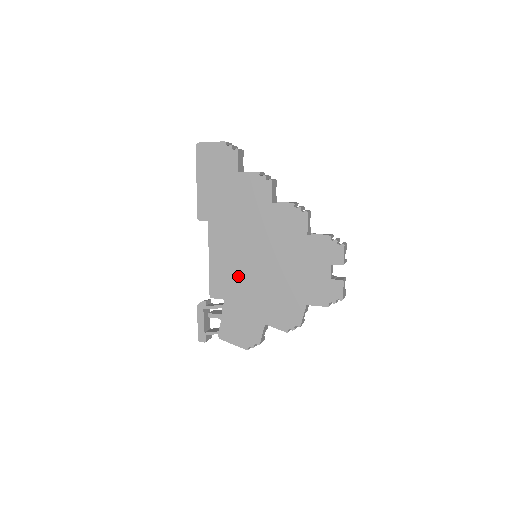
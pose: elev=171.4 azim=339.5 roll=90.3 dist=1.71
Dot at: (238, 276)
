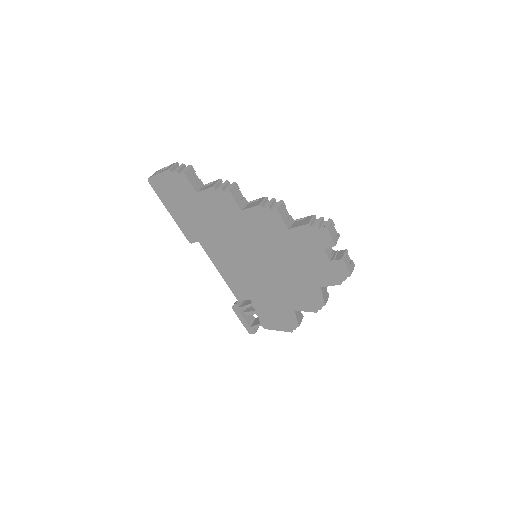
Dot at: (250, 279)
